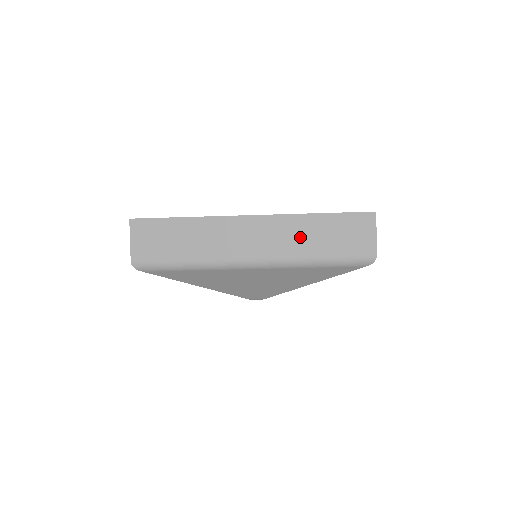
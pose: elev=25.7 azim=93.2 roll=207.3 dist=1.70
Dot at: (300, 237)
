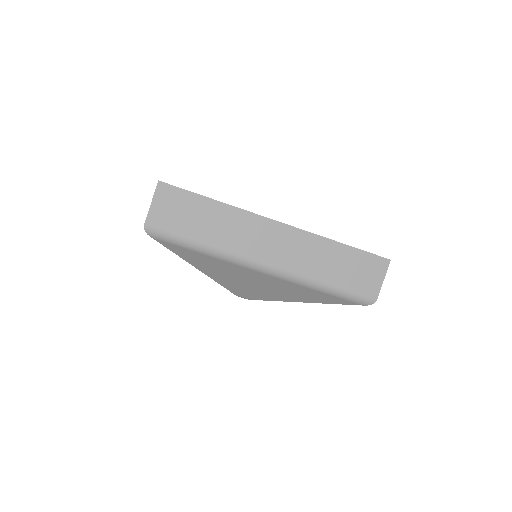
Dot at: (317, 259)
